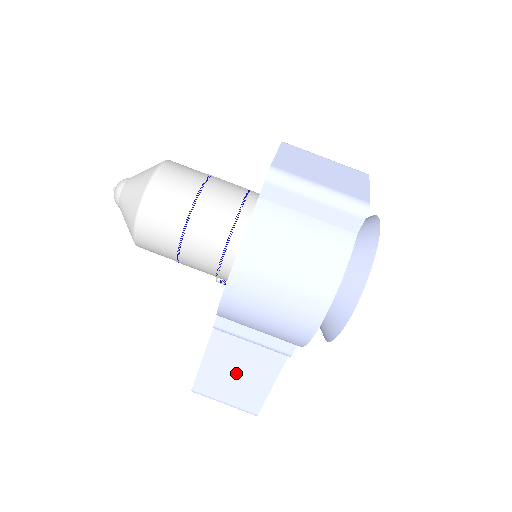
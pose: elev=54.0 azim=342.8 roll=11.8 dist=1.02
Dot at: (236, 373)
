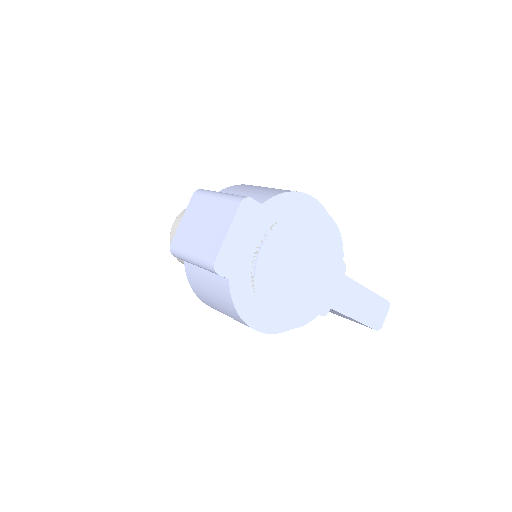
Dot at: occluded
